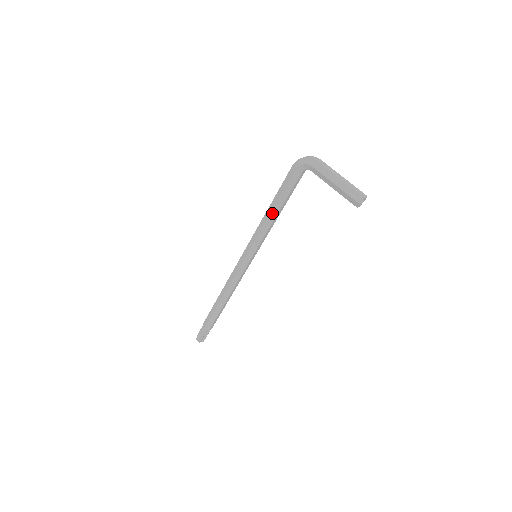
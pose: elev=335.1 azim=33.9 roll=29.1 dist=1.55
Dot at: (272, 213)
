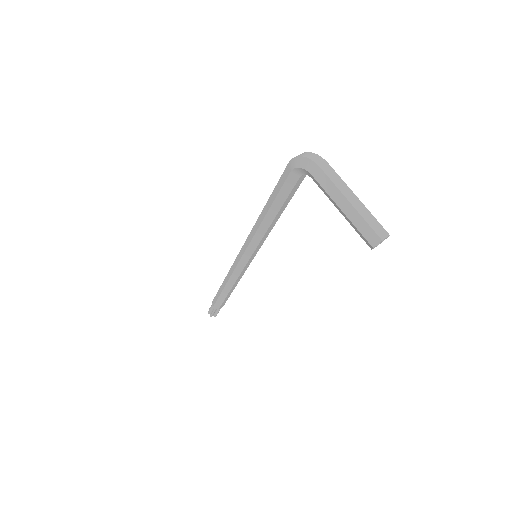
Dot at: (267, 217)
